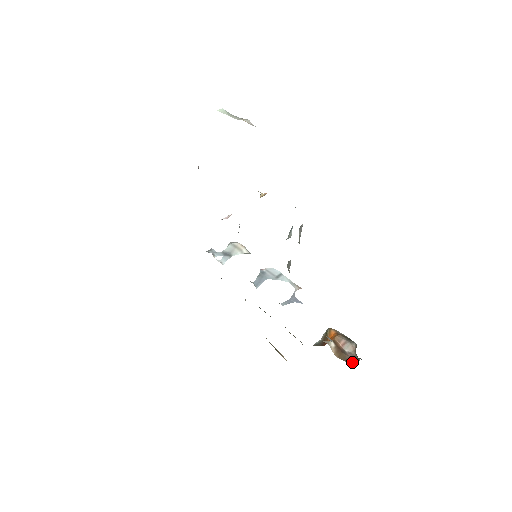
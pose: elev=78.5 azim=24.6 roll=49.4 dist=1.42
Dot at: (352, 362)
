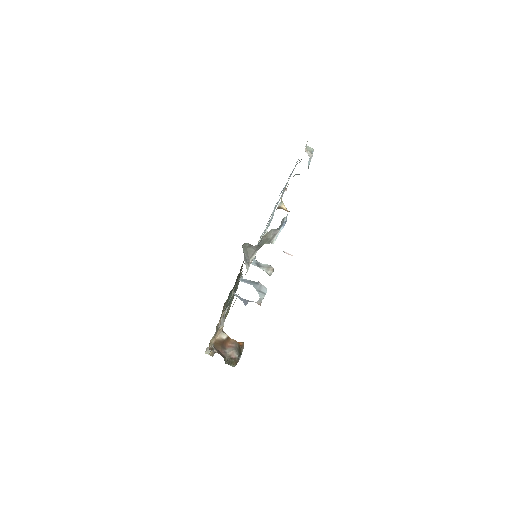
Dot at: (216, 351)
